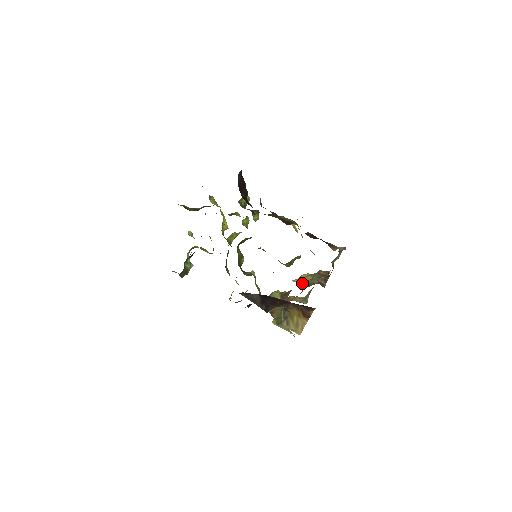
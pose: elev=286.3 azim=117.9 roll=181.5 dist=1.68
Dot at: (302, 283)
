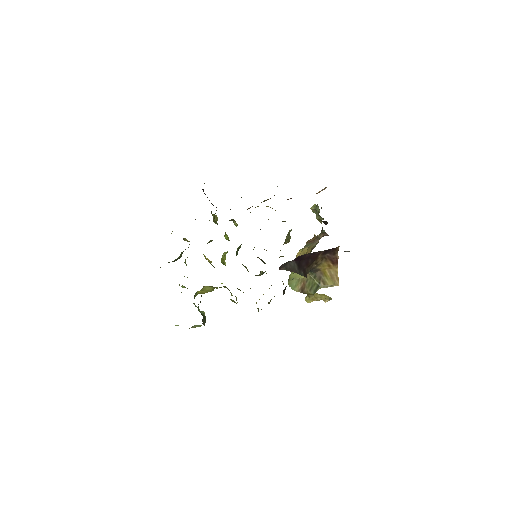
Dot at: occluded
